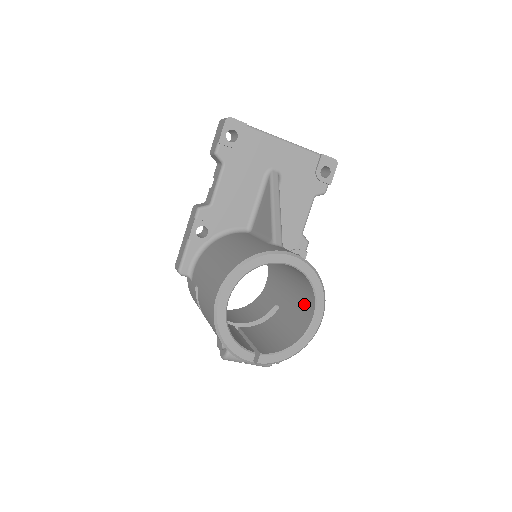
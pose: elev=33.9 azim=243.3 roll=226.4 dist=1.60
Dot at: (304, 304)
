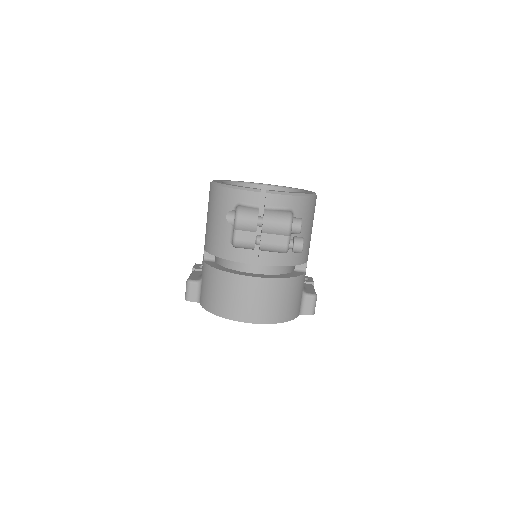
Dot at: occluded
